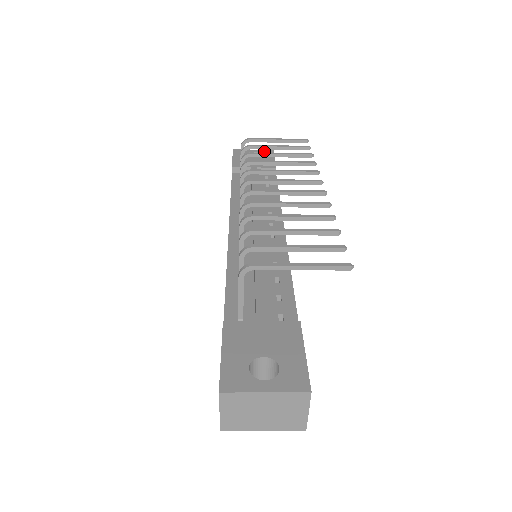
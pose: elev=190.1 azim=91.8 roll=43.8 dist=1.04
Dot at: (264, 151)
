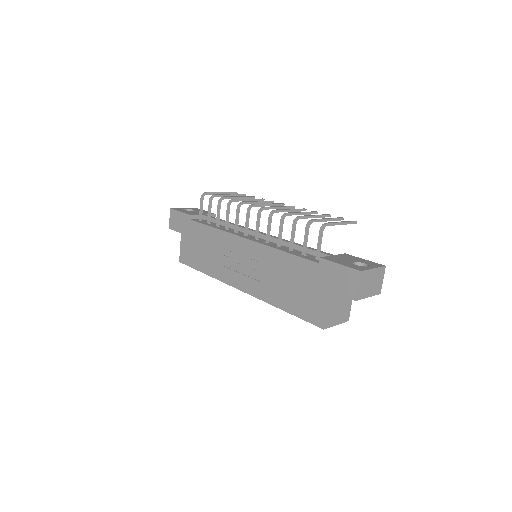
Dot at: (191, 208)
